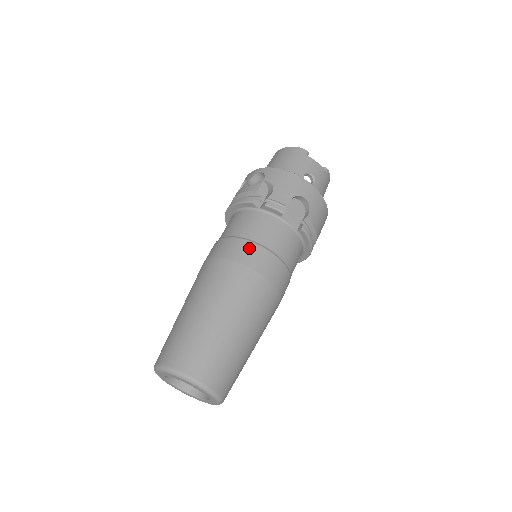
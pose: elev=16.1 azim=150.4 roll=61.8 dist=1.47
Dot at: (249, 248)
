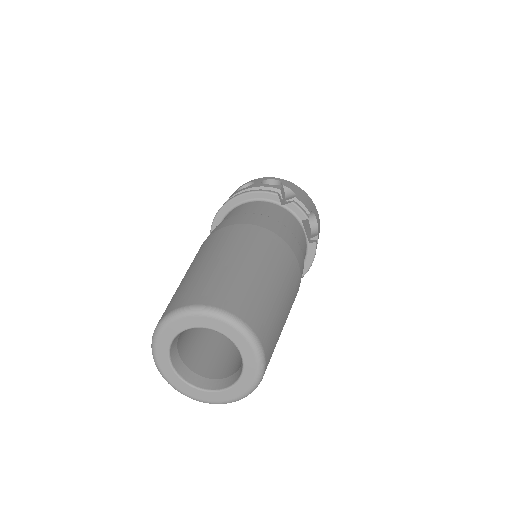
Dot at: (285, 229)
